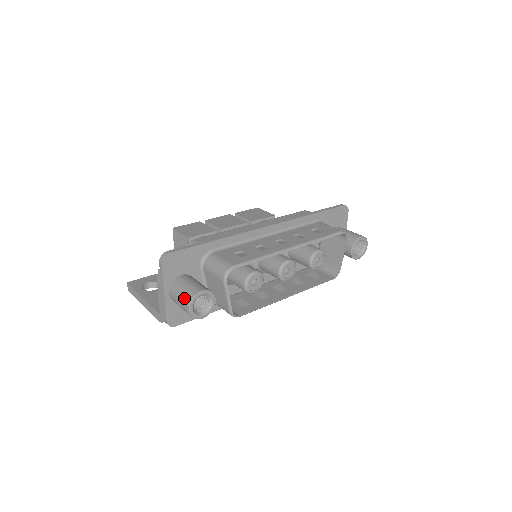
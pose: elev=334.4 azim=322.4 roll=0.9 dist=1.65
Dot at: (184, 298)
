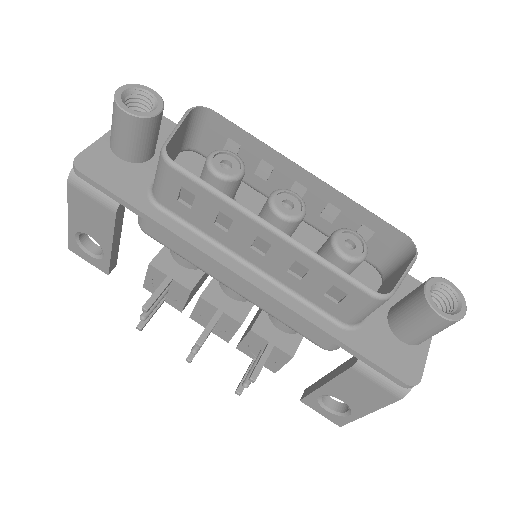
Dot at: occluded
